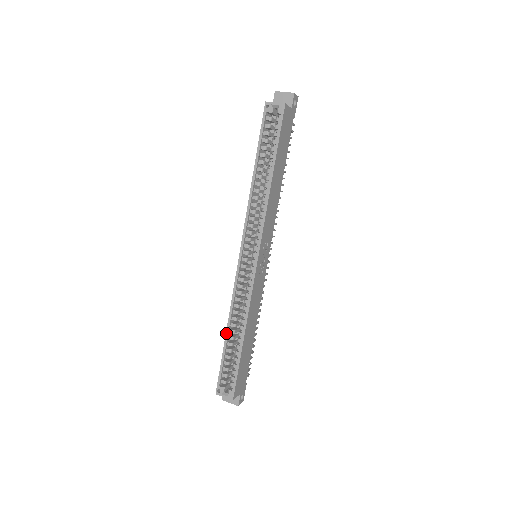
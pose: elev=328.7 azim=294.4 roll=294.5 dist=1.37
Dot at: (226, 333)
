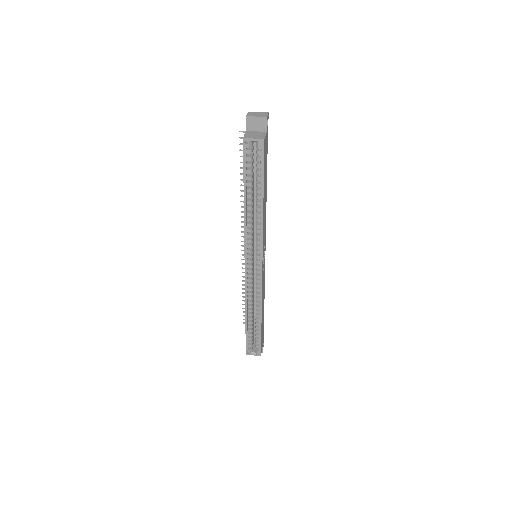
Dot at: (245, 318)
